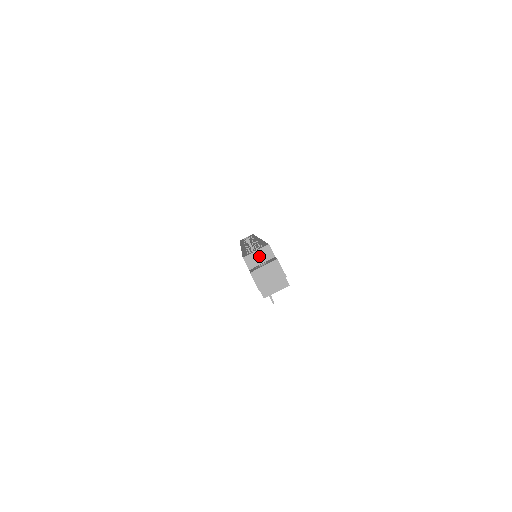
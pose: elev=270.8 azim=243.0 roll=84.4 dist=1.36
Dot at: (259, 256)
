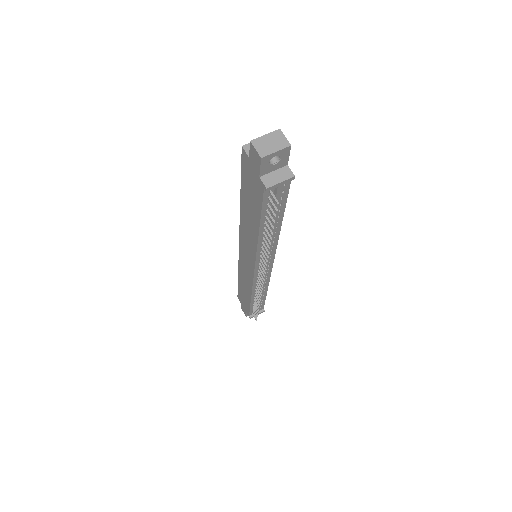
Dot at: occluded
